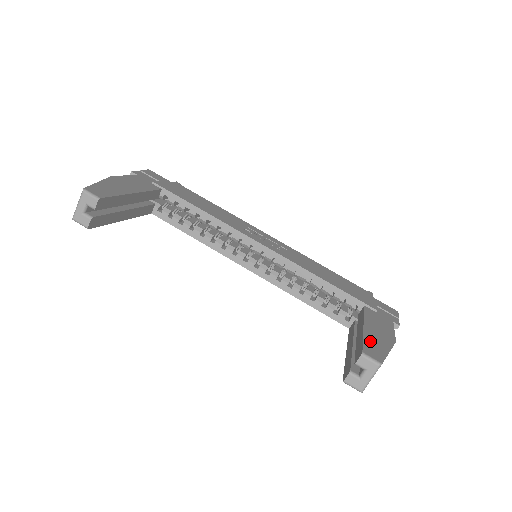
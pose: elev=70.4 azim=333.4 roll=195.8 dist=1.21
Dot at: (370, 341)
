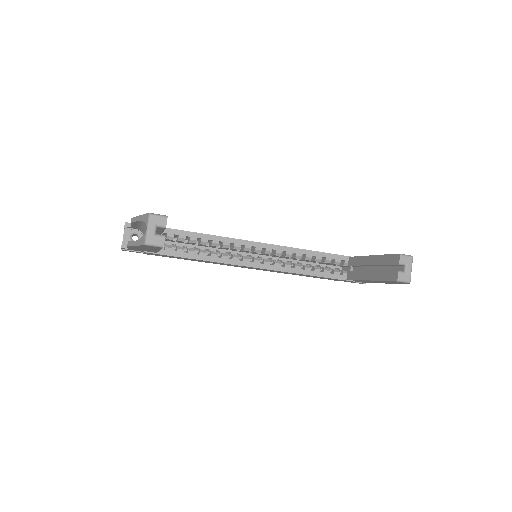
Dot at: occluded
